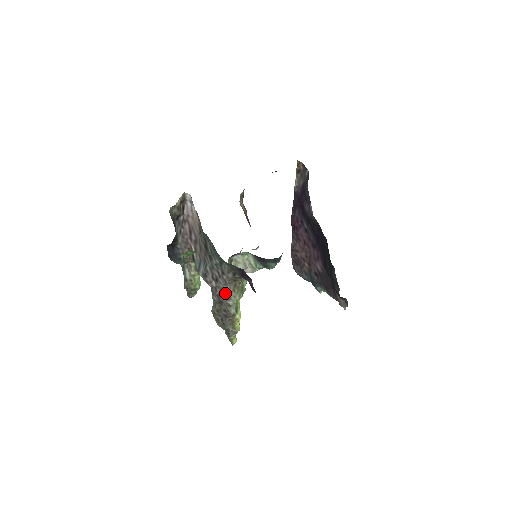
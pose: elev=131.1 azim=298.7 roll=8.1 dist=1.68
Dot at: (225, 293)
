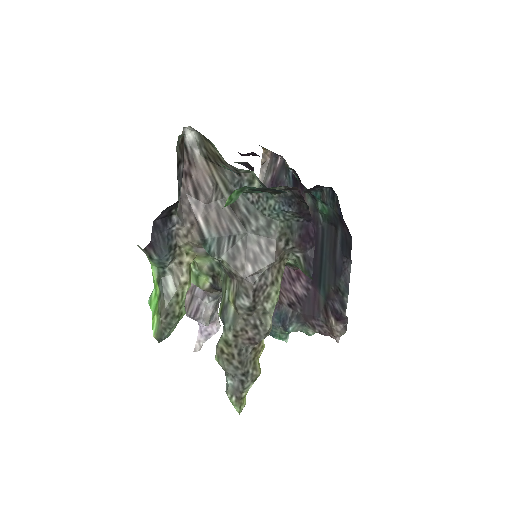
Dot at: (265, 285)
